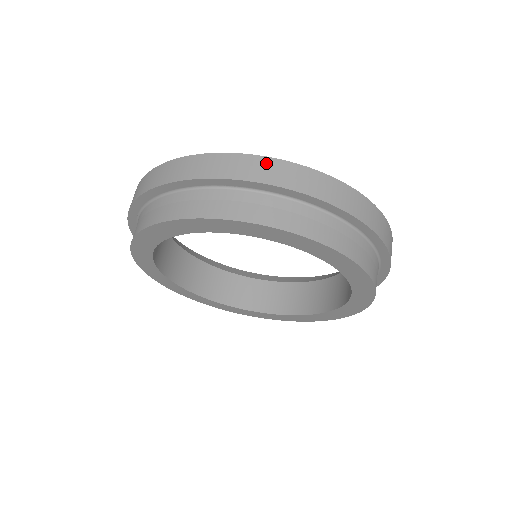
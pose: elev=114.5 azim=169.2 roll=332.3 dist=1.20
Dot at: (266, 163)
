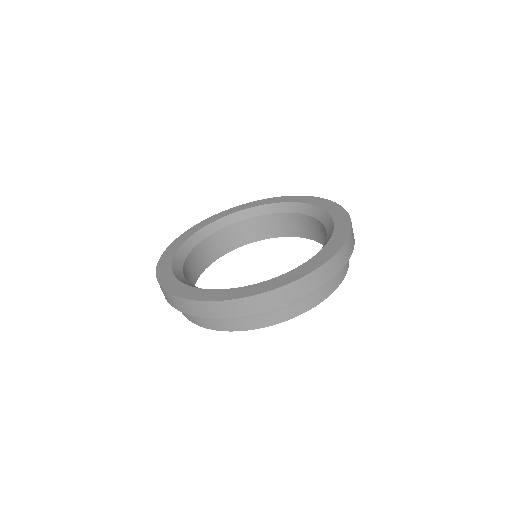
Dot at: (262, 298)
